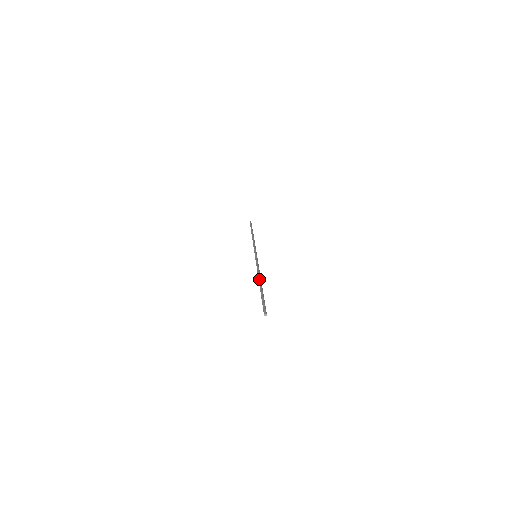
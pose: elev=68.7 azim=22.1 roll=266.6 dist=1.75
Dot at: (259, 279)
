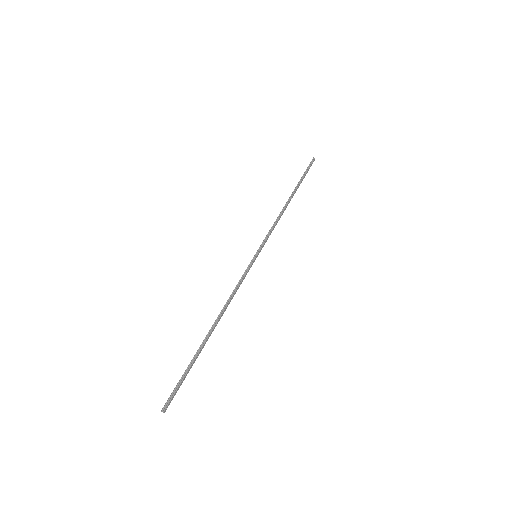
Dot at: (216, 320)
